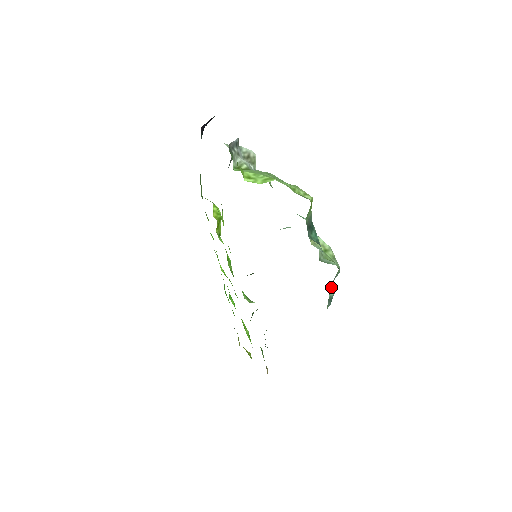
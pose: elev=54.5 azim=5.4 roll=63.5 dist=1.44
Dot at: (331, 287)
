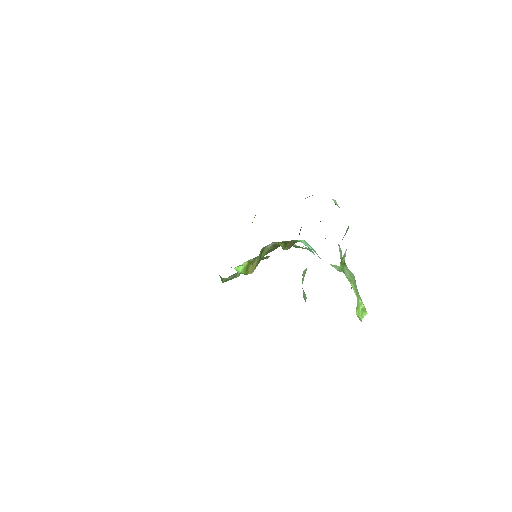
Dot at: occluded
